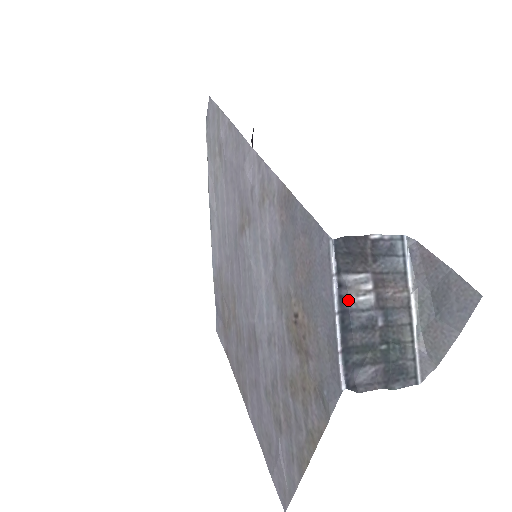
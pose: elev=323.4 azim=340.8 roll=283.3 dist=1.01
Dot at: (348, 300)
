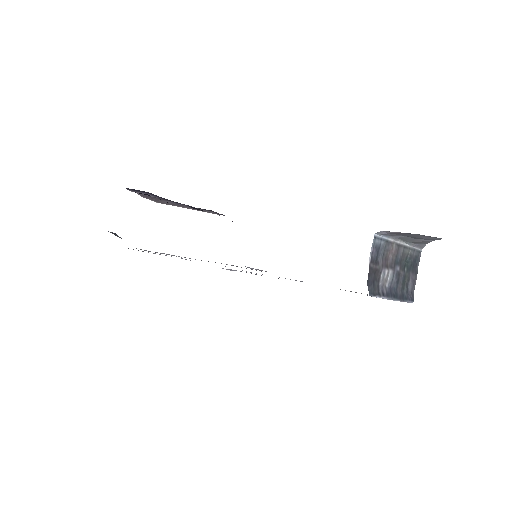
Dot at: (387, 288)
